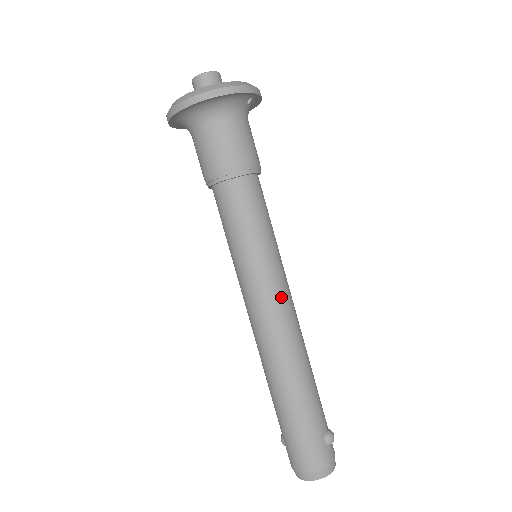
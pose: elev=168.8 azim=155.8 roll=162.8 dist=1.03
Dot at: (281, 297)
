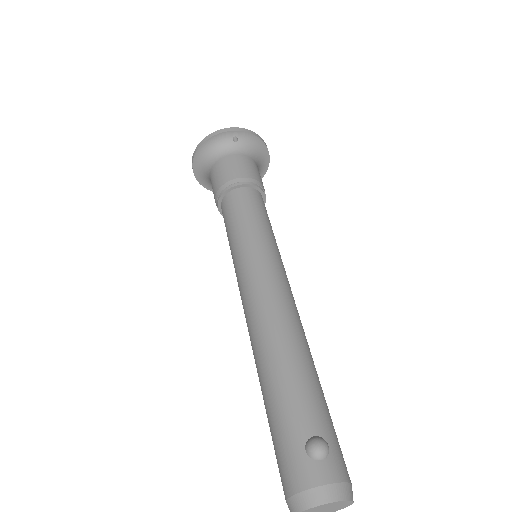
Dot at: (256, 279)
